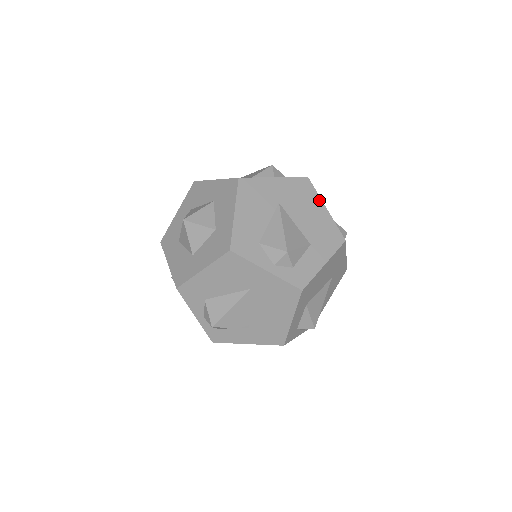
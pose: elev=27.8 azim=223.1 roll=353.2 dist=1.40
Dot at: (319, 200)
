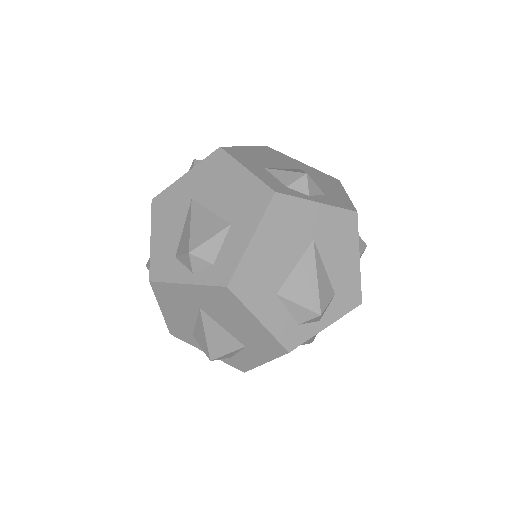
Dot at: occluded
